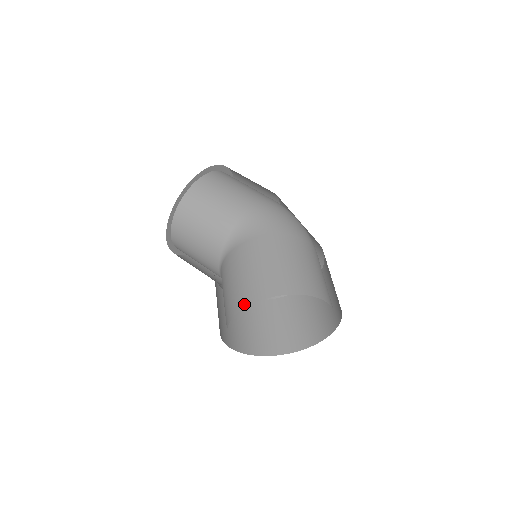
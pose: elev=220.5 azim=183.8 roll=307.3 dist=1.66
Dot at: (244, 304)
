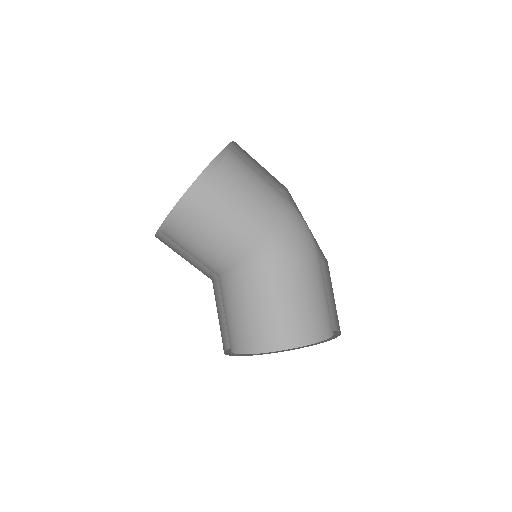
Dot at: (266, 348)
